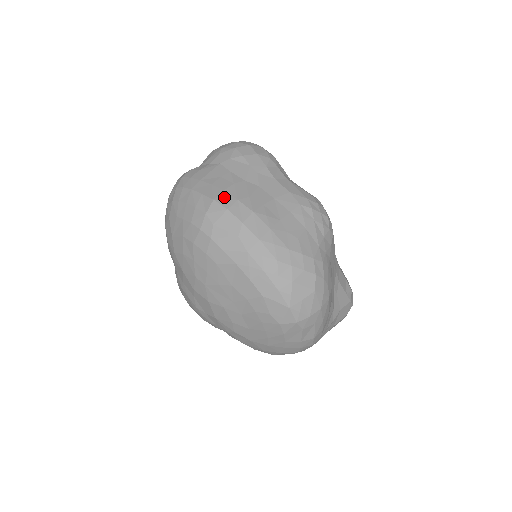
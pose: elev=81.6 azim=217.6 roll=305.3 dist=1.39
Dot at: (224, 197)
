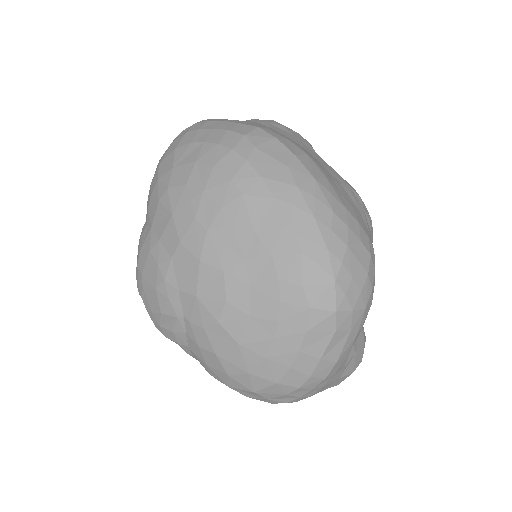
Dot at: (271, 130)
